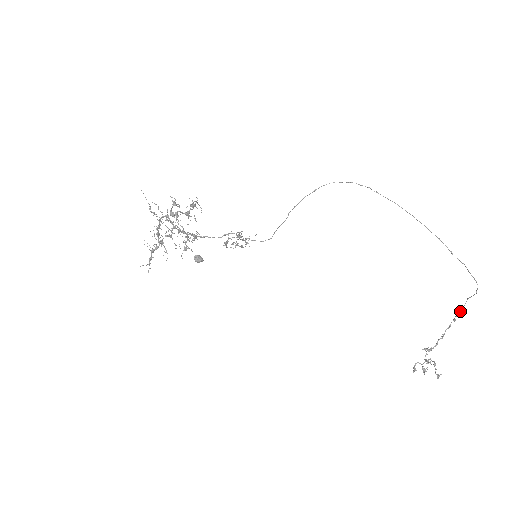
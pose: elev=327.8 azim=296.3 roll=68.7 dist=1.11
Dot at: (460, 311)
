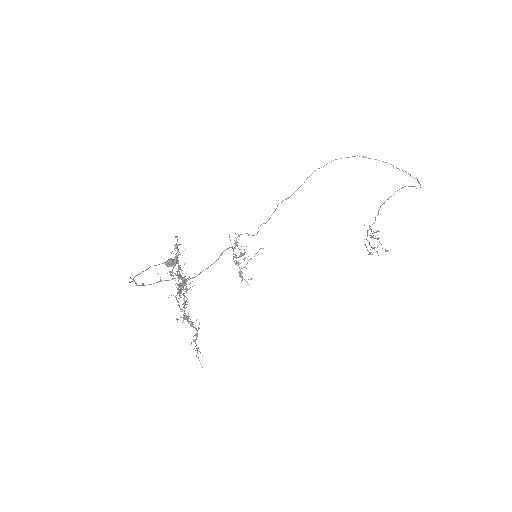
Dot at: (394, 193)
